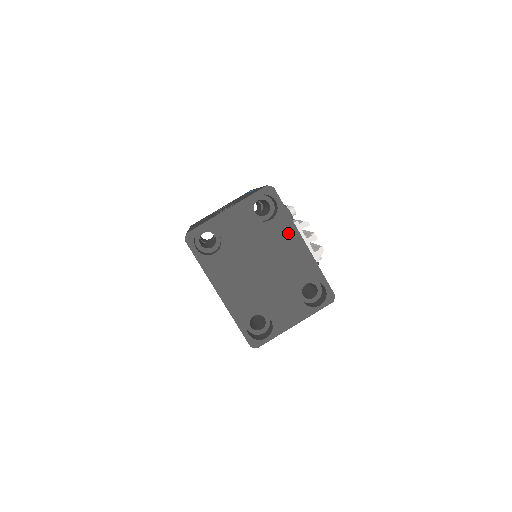
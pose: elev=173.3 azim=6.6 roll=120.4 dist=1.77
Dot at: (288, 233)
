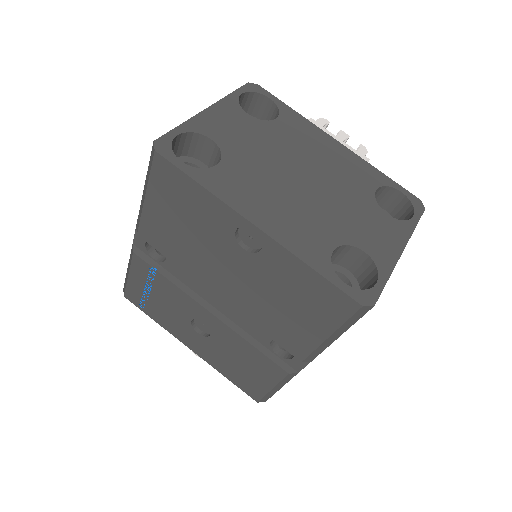
Dot at: (309, 132)
